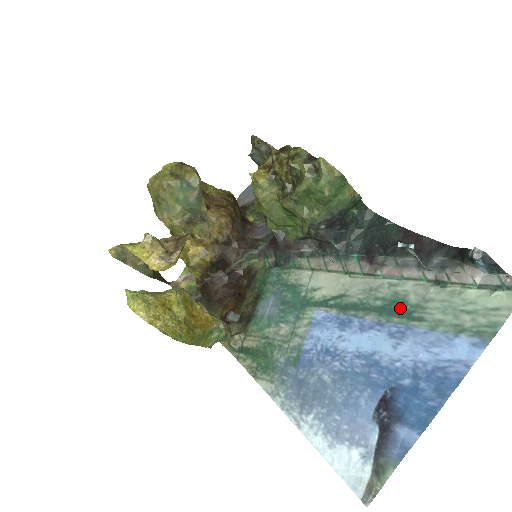
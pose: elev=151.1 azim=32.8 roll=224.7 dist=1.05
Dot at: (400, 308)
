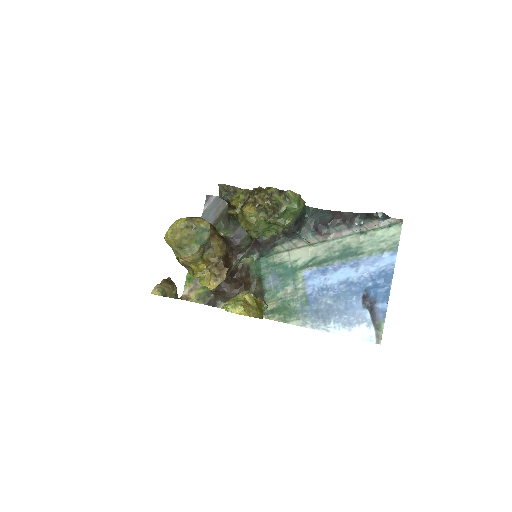
Dot at: (350, 252)
